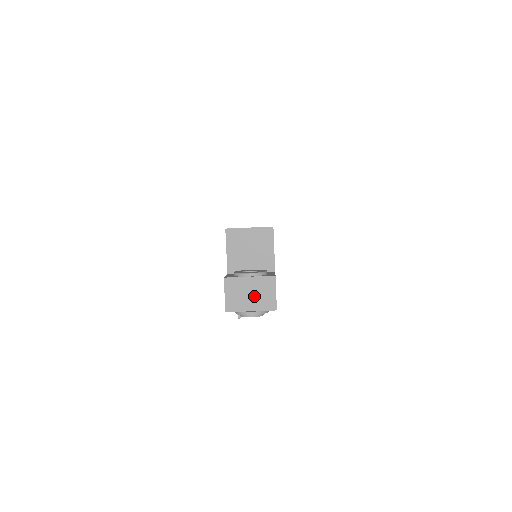
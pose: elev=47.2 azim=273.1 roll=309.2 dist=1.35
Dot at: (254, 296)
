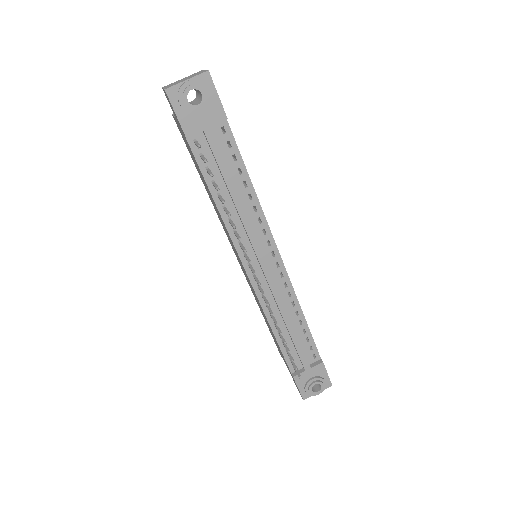
Dot at: (188, 78)
